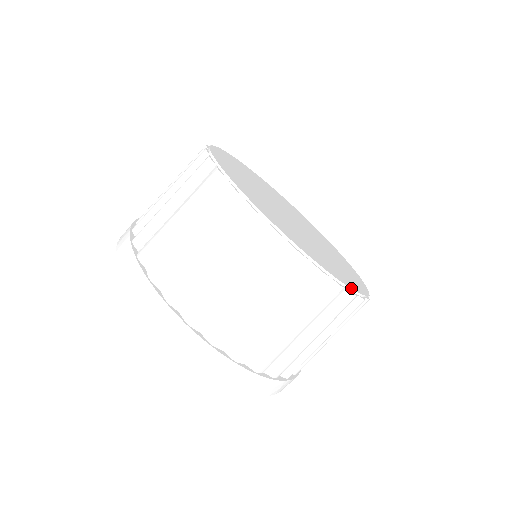
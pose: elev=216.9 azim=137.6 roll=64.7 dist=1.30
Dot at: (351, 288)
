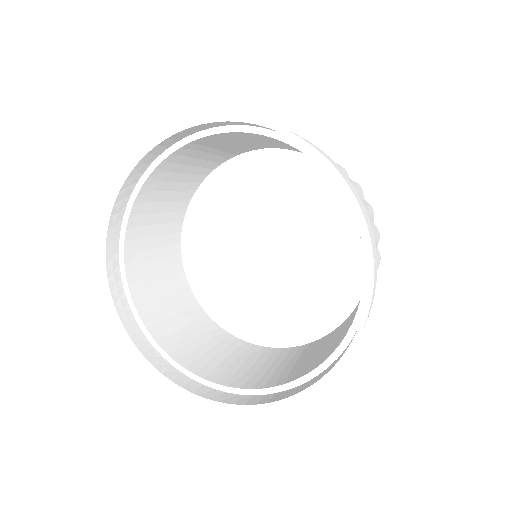
Dot at: occluded
